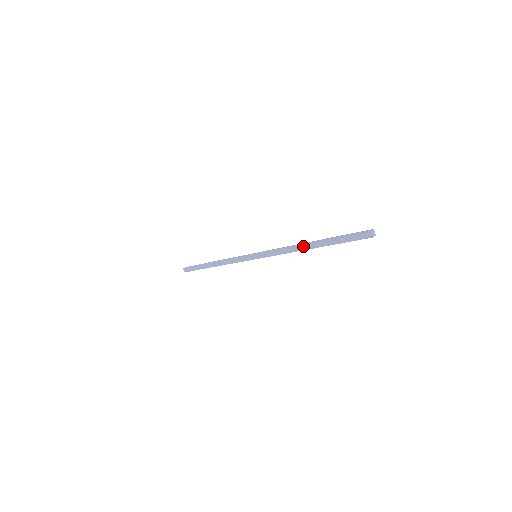
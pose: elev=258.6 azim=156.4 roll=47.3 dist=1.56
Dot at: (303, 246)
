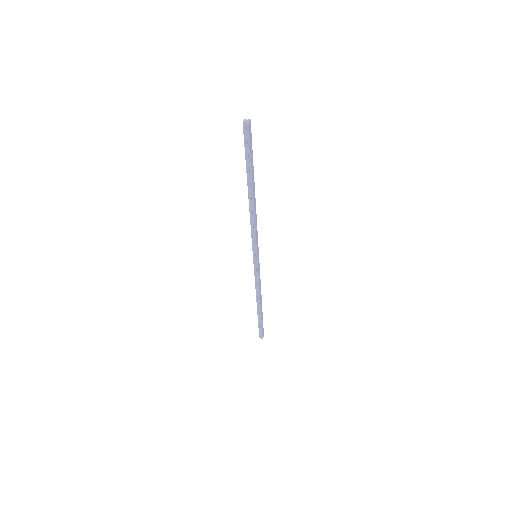
Dot at: (250, 198)
